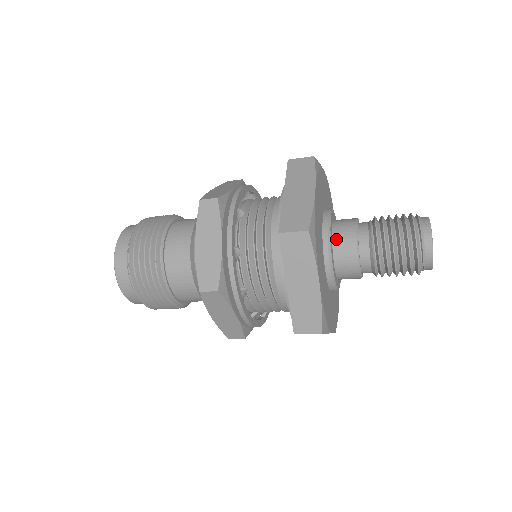
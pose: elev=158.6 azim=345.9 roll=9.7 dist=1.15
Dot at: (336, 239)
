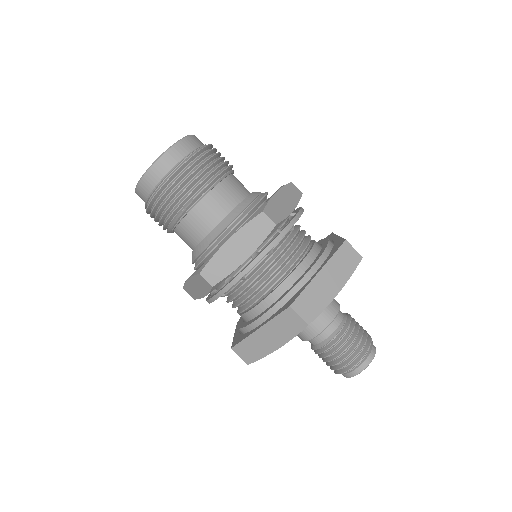
Dot at: occluded
